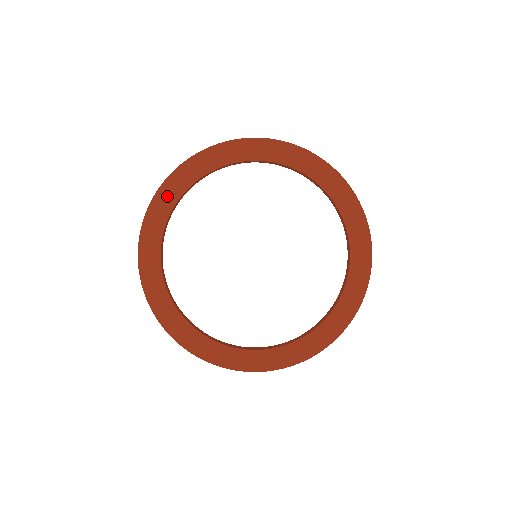
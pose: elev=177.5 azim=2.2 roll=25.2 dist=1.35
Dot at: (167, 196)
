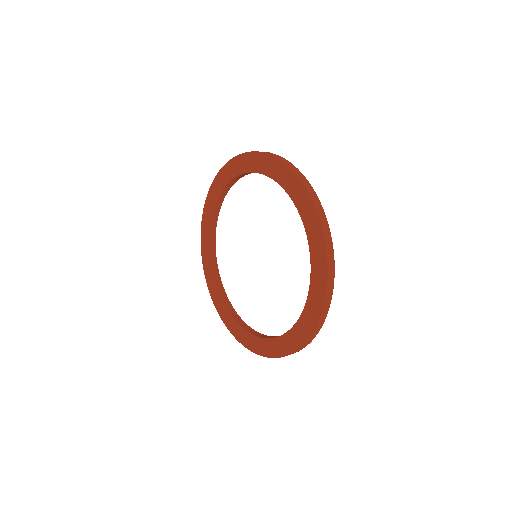
Dot at: (207, 217)
